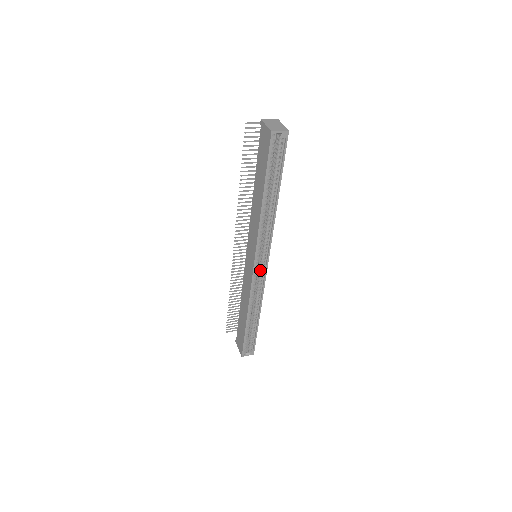
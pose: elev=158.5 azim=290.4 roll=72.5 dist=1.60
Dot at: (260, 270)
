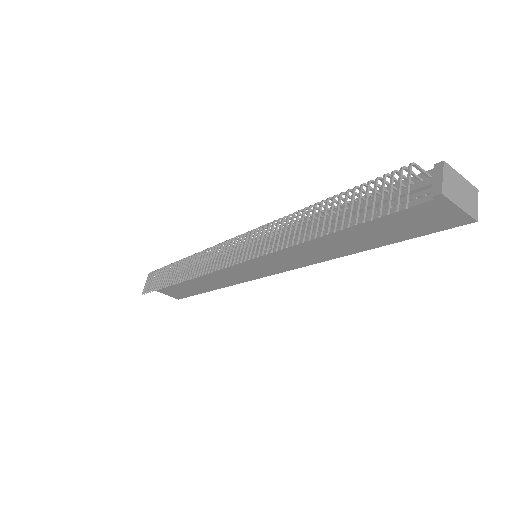
Dot at: occluded
